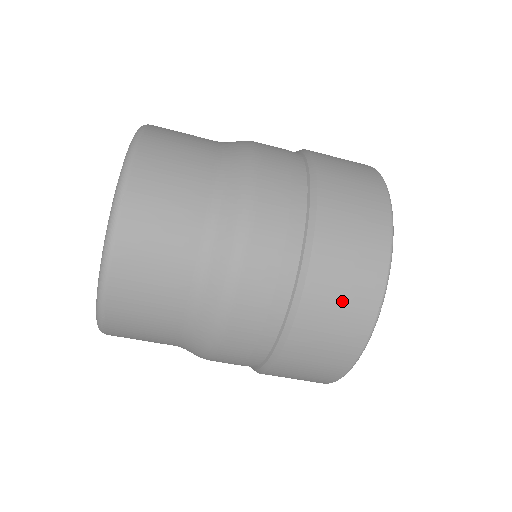
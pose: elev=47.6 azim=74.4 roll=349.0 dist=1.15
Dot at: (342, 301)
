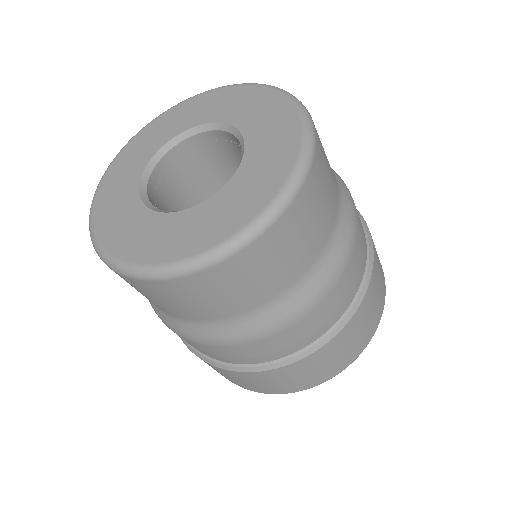
Dot at: (356, 338)
